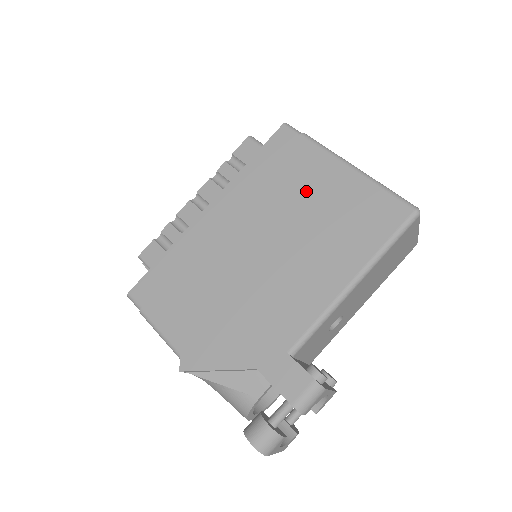
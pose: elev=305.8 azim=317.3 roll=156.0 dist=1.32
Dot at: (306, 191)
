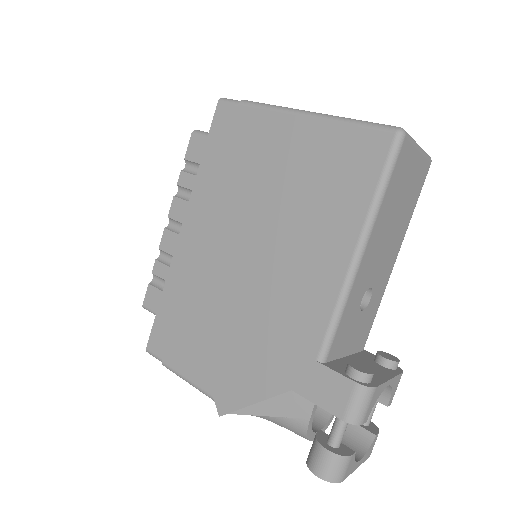
Dot at: (268, 166)
